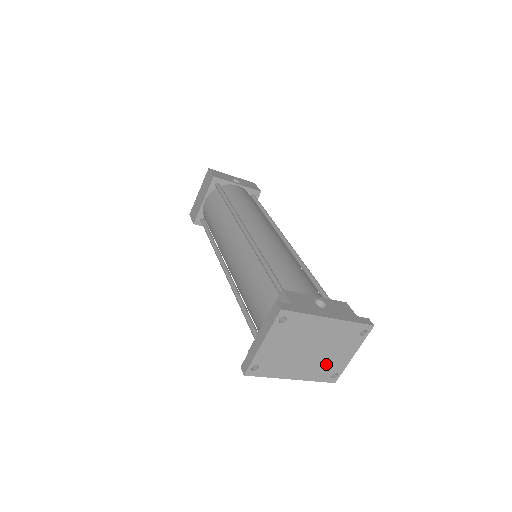
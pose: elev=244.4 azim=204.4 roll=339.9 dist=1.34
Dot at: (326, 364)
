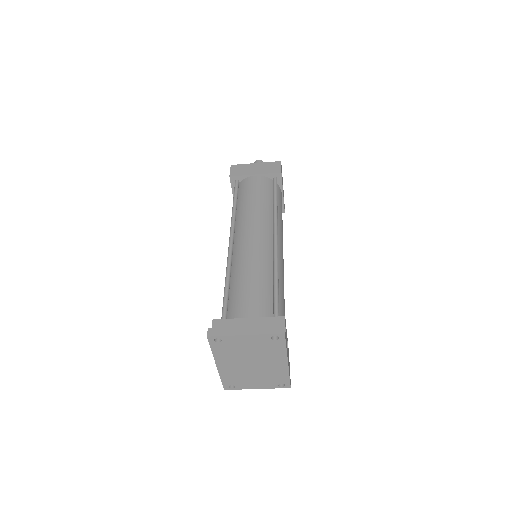
Dot at: (241, 378)
